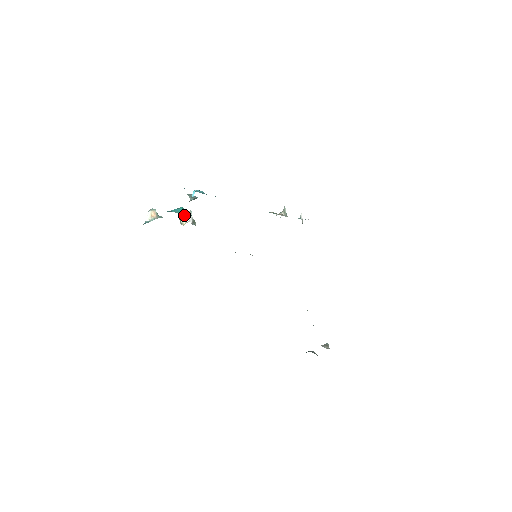
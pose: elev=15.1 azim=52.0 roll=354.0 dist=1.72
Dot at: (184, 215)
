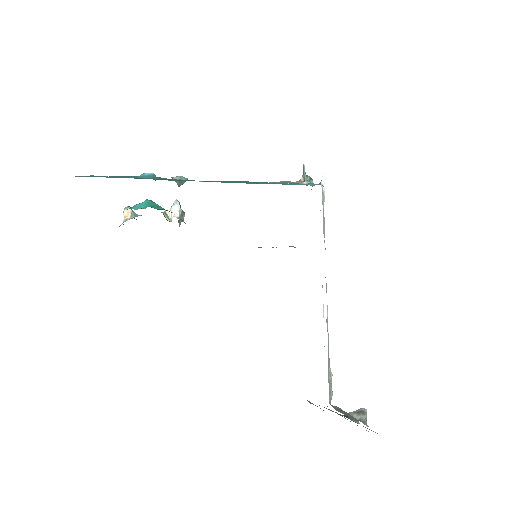
Dot at: (170, 207)
